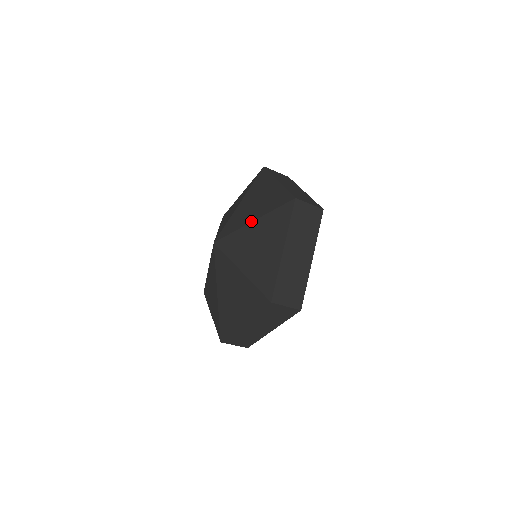
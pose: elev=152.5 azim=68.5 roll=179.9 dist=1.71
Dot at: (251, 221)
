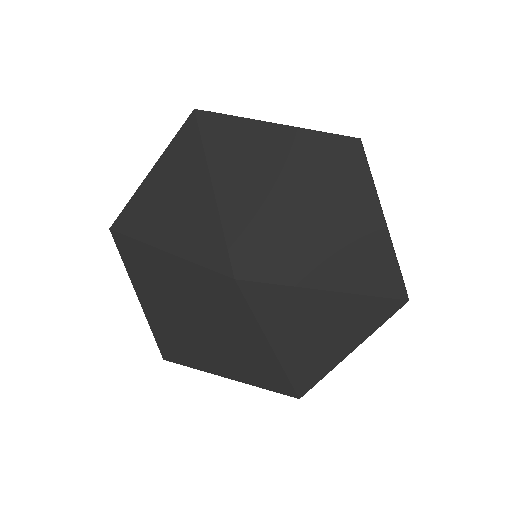
Dot at: (295, 209)
